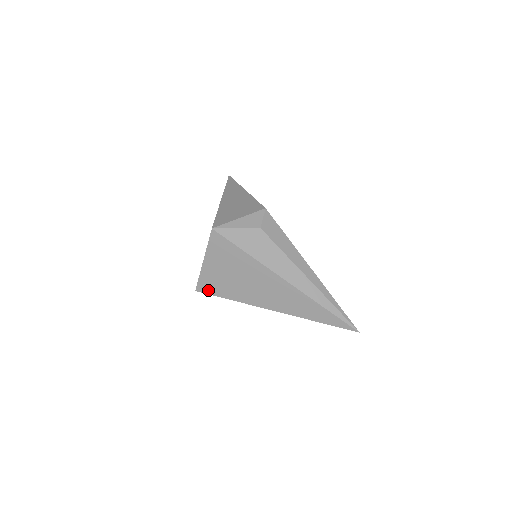
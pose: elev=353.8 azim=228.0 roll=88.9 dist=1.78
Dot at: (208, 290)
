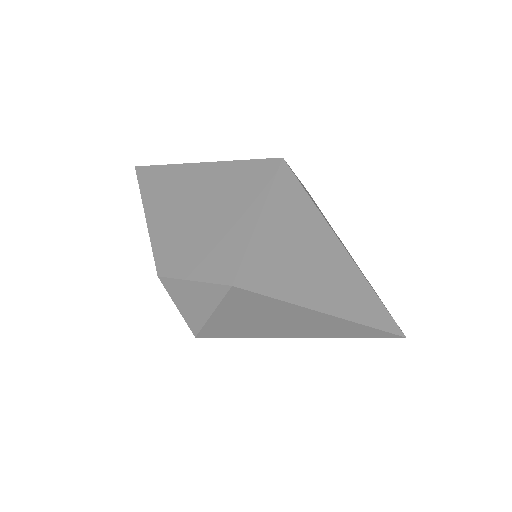
Dot at: (254, 282)
